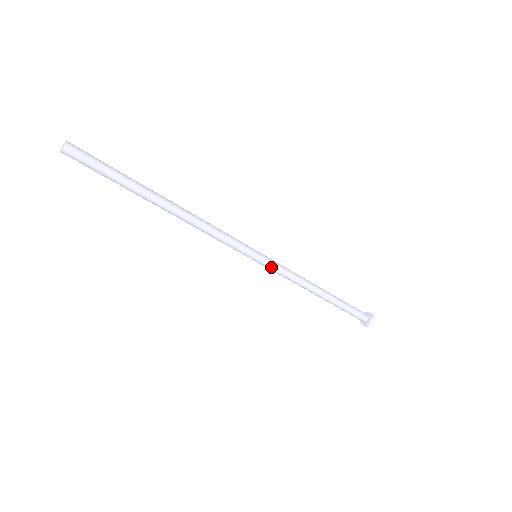
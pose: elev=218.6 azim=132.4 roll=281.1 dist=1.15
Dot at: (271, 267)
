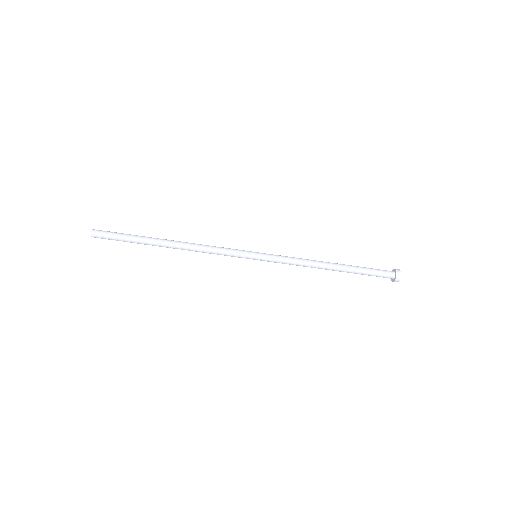
Dot at: (272, 257)
